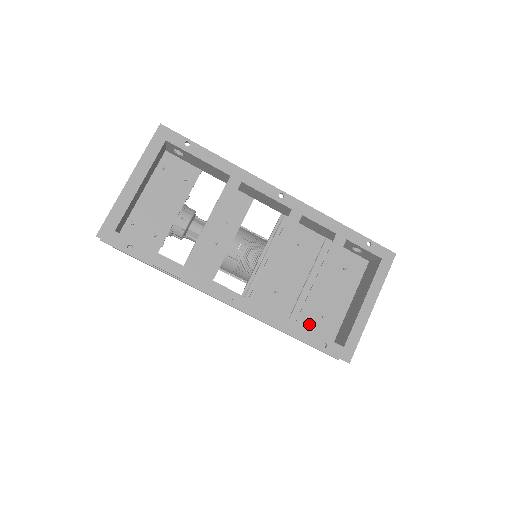
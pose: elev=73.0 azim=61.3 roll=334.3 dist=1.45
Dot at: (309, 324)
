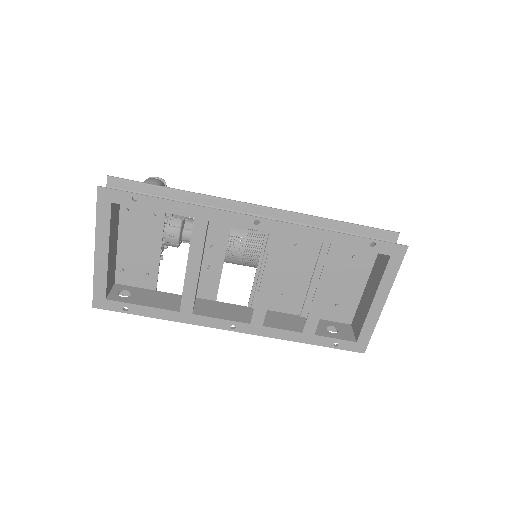
Dot at: (323, 313)
